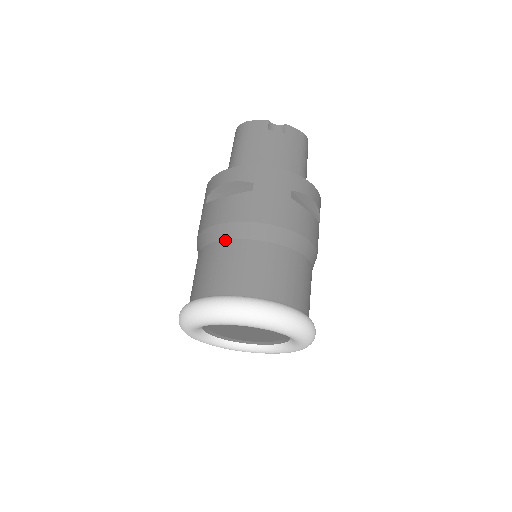
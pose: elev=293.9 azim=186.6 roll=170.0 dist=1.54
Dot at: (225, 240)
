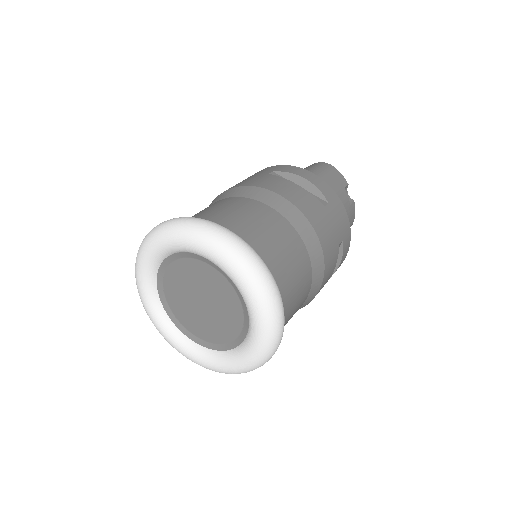
Dot at: (278, 211)
